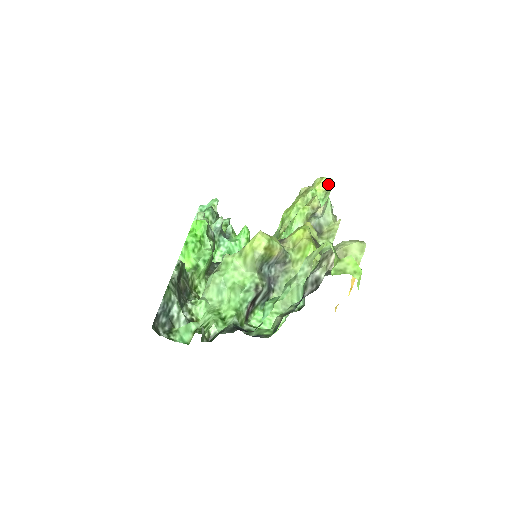
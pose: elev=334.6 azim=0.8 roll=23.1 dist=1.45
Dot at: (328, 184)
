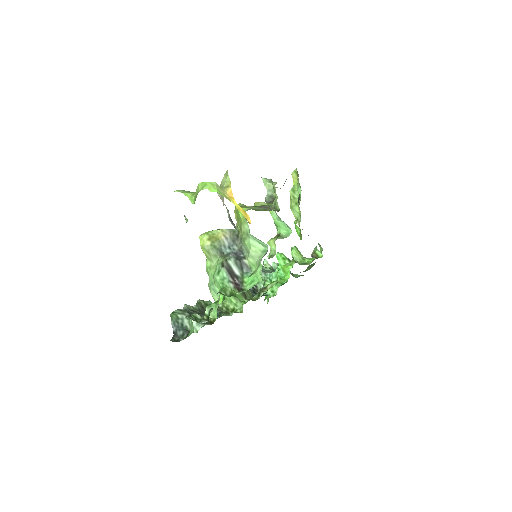
Dot at: (297, 174)
